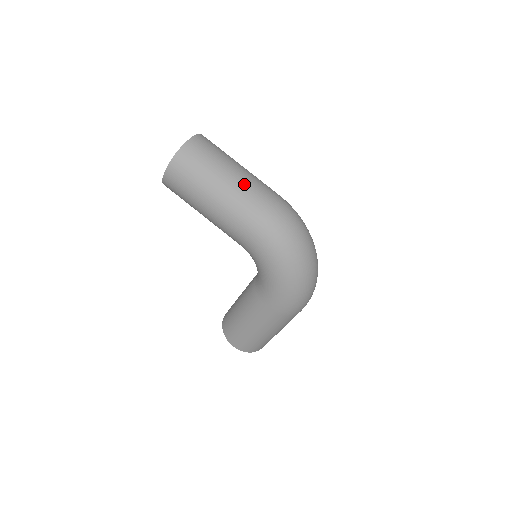
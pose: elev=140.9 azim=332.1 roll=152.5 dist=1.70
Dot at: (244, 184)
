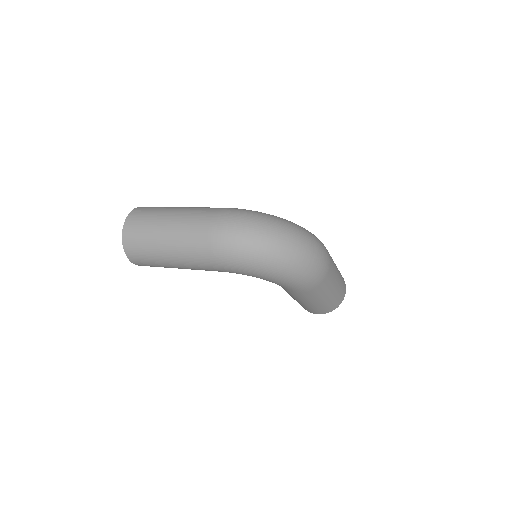
Dot at: (180, 234)
